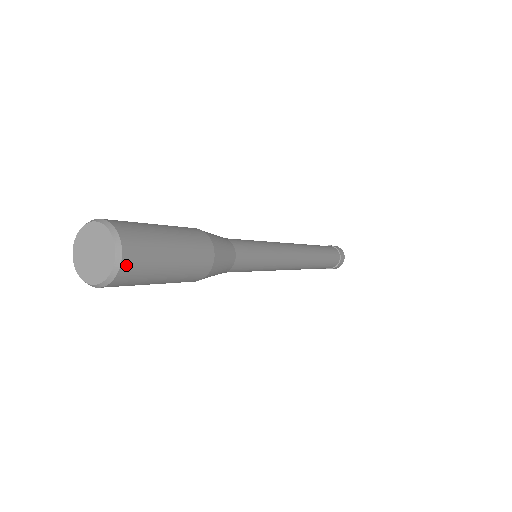
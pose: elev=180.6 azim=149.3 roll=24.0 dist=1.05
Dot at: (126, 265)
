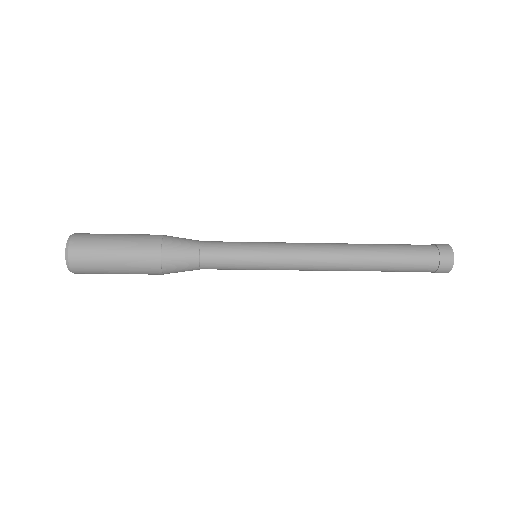
Dot at: (75, 239)
